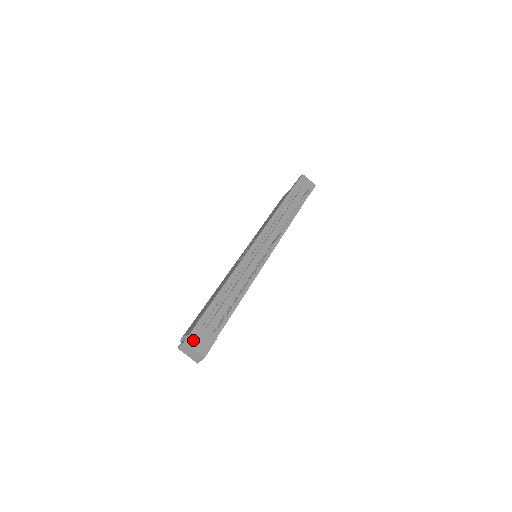
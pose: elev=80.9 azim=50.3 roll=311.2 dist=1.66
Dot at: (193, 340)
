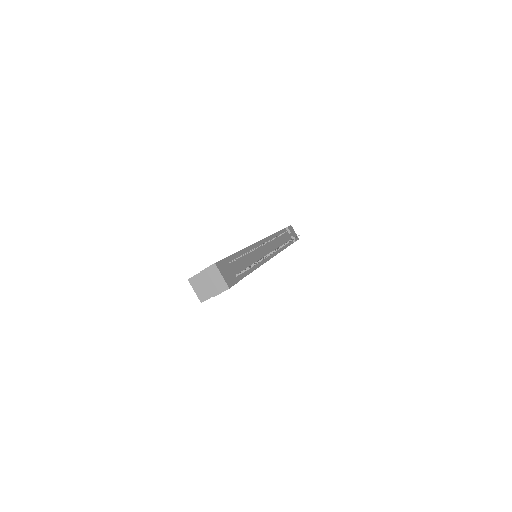
Dot at: (222, 267)
